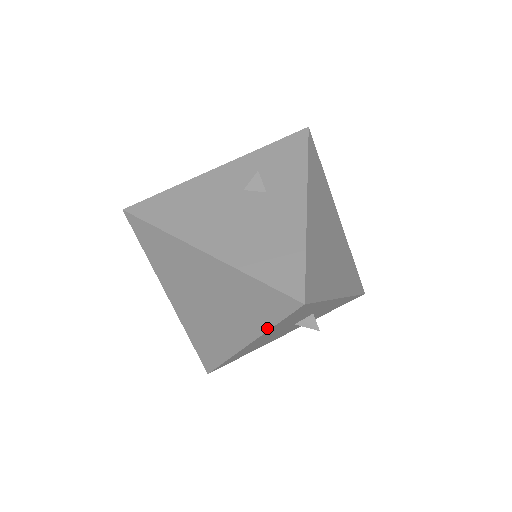
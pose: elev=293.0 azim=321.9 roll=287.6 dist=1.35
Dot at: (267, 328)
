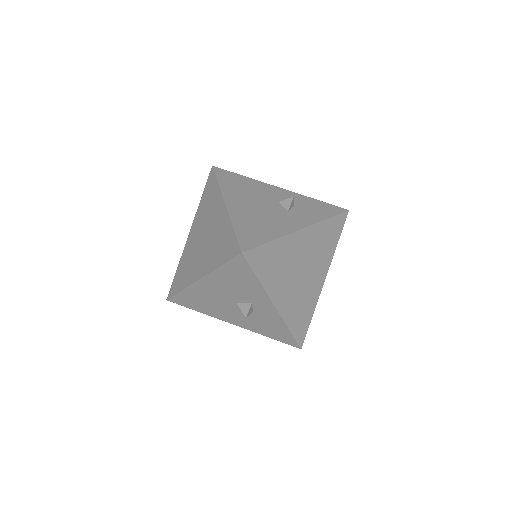
Dot at: (216, 267)
